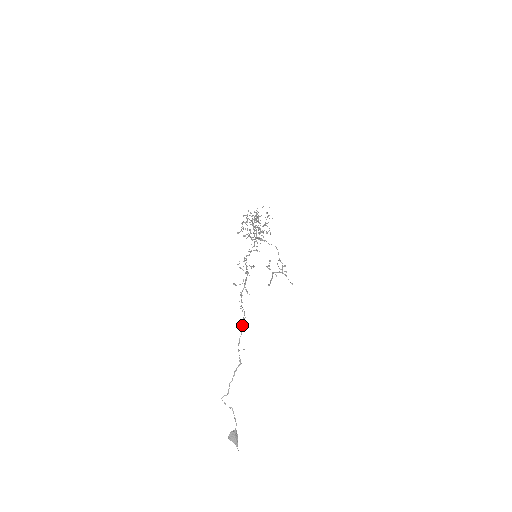
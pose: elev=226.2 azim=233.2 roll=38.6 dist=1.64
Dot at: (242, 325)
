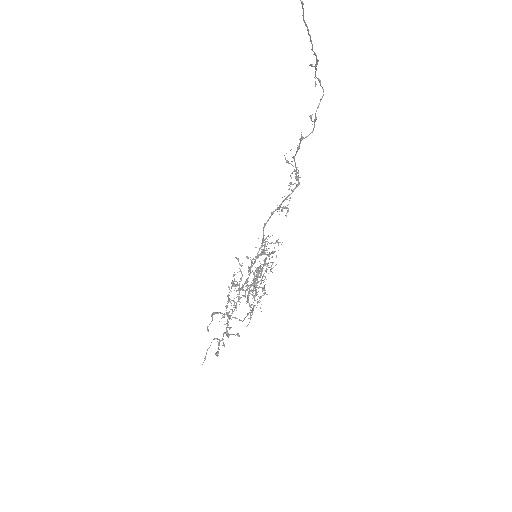
Dot at: occluded
